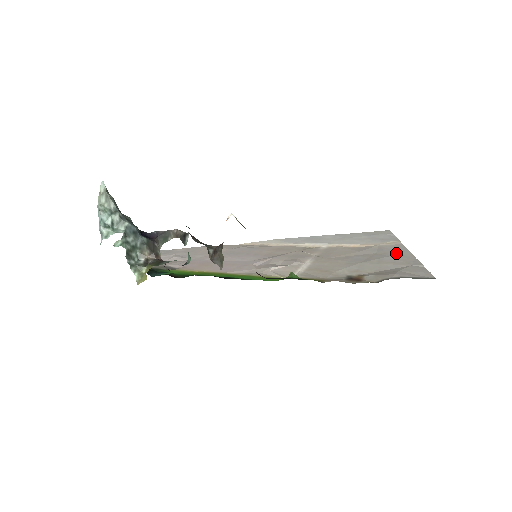
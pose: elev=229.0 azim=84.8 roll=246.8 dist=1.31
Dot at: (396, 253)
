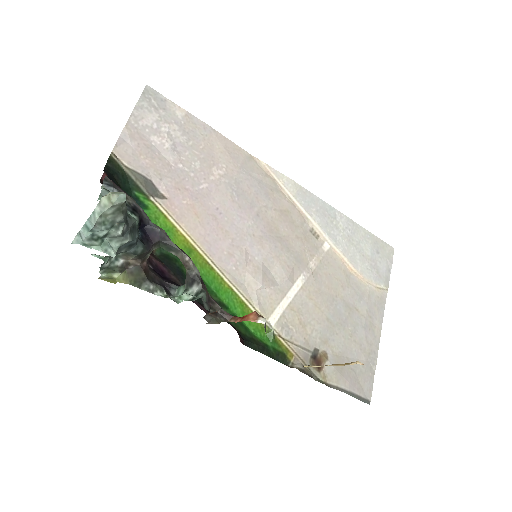
Dot at: (372, 321)
